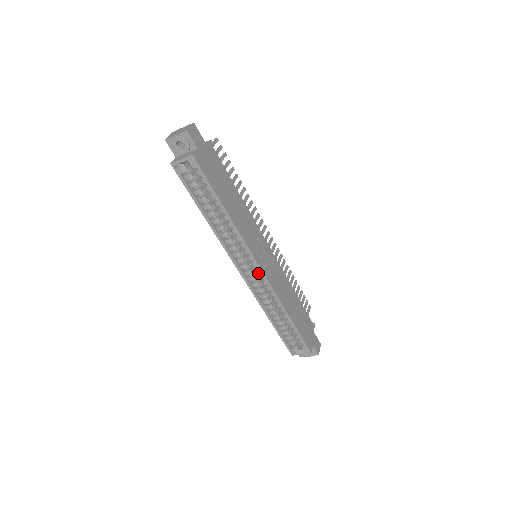
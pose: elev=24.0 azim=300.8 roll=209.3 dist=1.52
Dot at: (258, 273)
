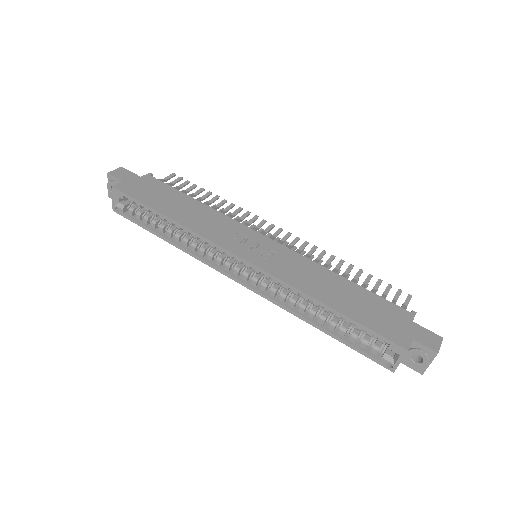
Dot at: occluded
